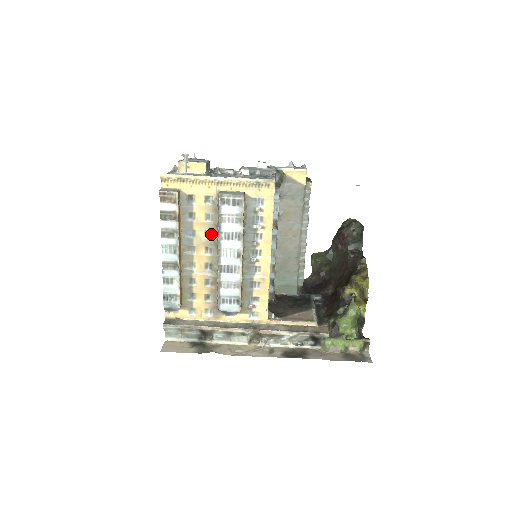
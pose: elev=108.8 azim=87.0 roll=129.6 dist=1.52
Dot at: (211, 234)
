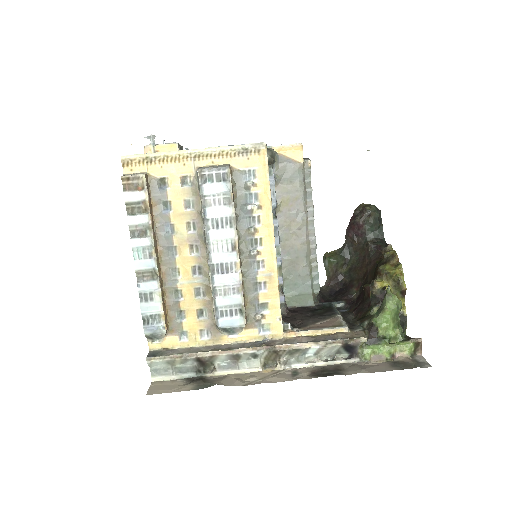
Dot at: (195, 226)
